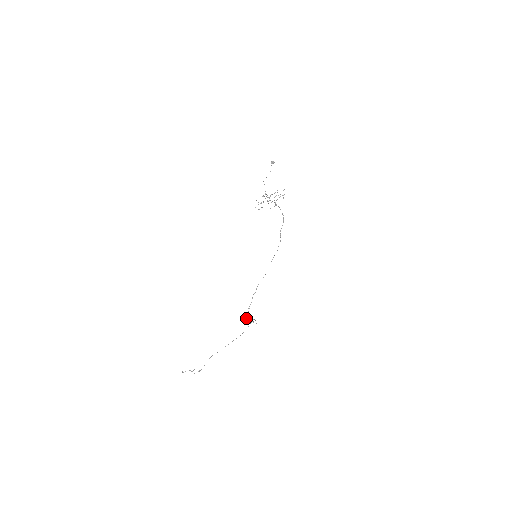
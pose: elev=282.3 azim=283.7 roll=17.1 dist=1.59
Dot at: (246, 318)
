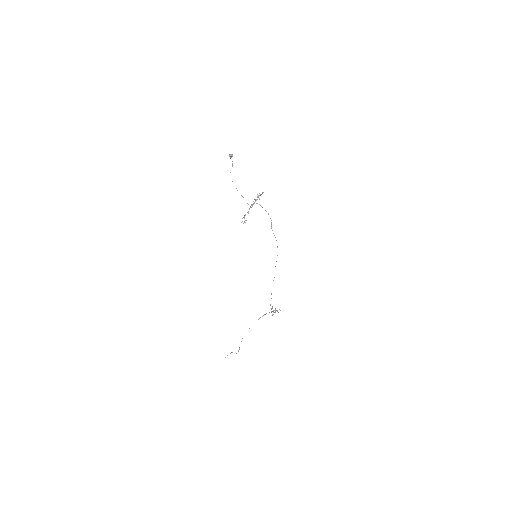
Dot at: (272, 315)
